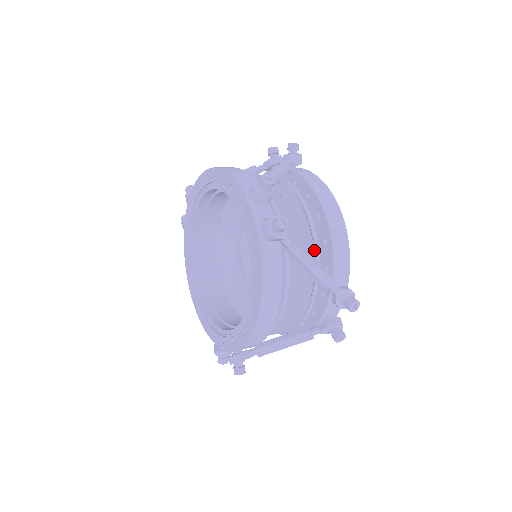
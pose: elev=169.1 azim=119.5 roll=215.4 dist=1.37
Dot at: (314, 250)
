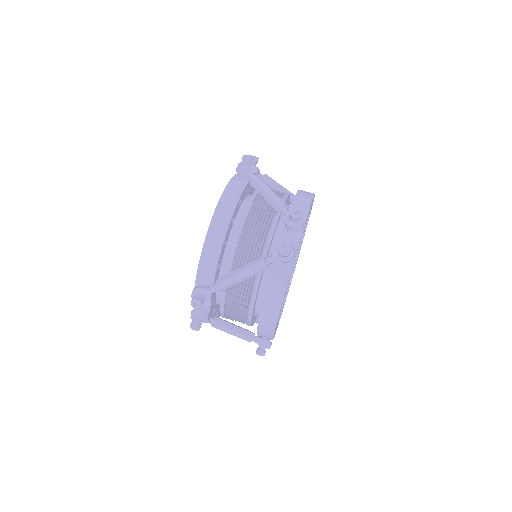
Dot at: (247, 321)
